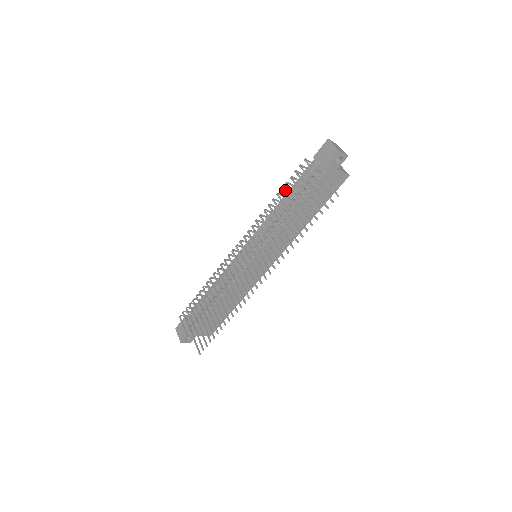
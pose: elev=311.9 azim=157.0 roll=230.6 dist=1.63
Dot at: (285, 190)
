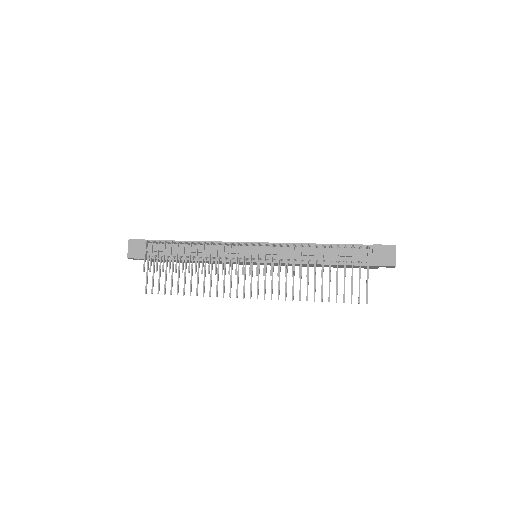
Dot at: occluded
